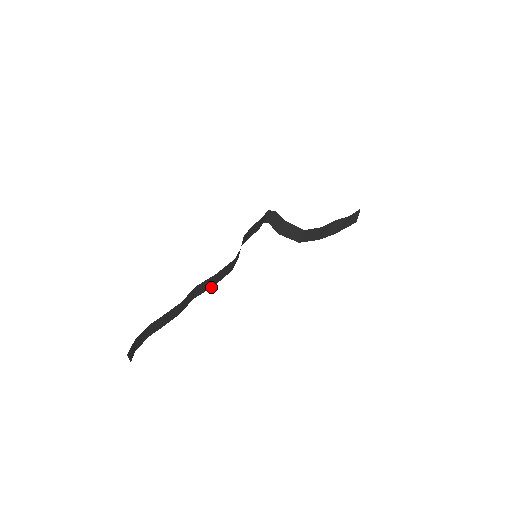
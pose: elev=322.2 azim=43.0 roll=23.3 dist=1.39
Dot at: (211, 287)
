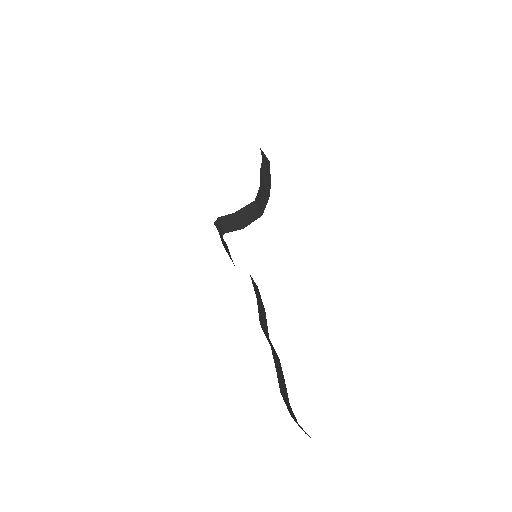
Dot at: (265, 315)
